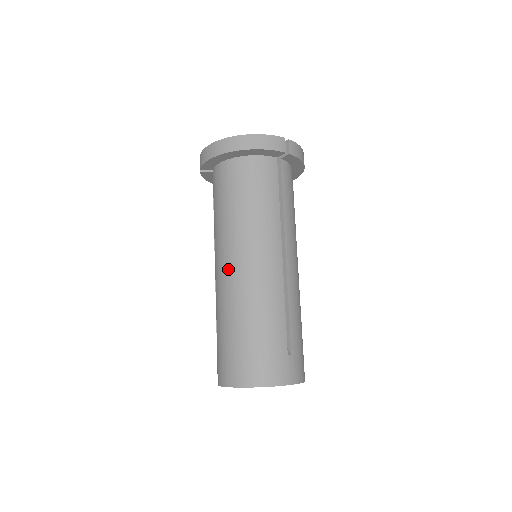
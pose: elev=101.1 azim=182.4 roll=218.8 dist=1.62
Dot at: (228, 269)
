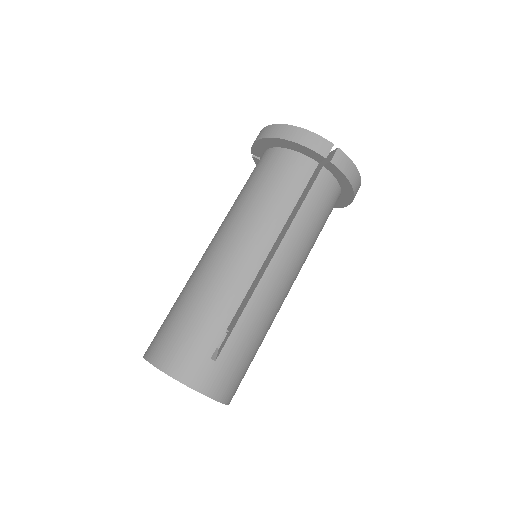
Dot at: (210, 248)
